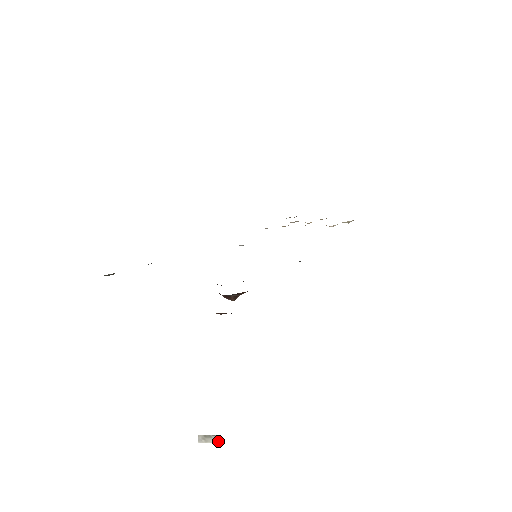
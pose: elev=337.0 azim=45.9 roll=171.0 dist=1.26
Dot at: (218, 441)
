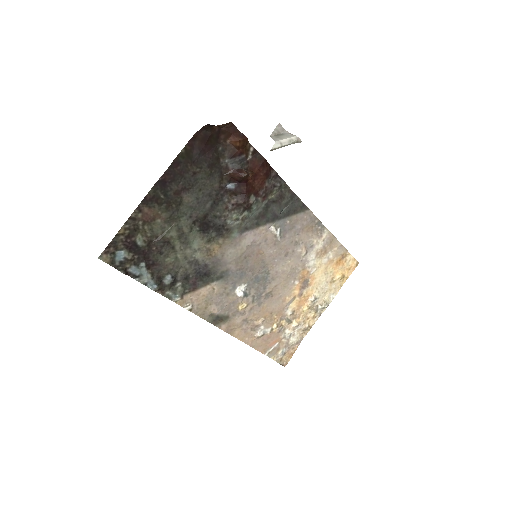
Dot at: (292, 136)
